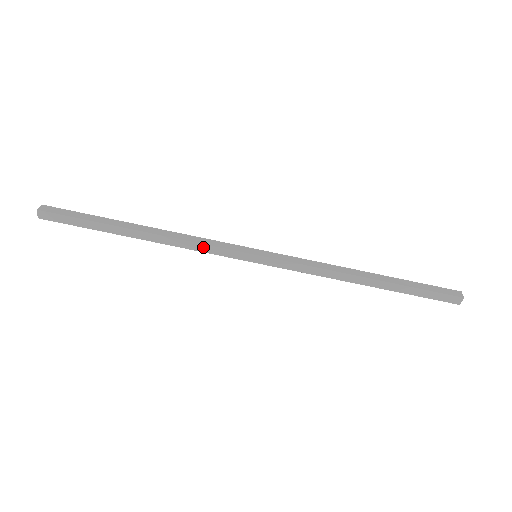
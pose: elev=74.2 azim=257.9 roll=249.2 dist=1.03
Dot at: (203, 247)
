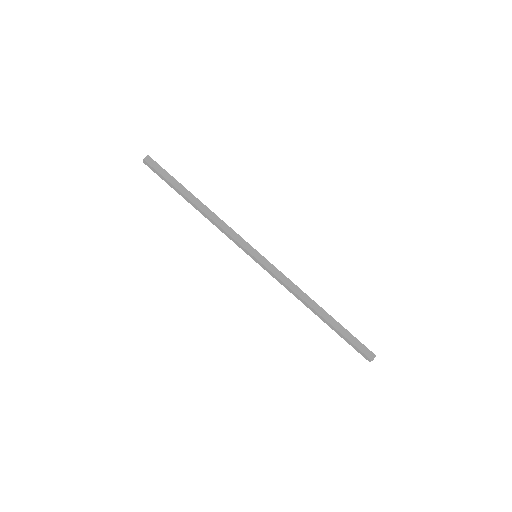
Dot at: (229, 230)
